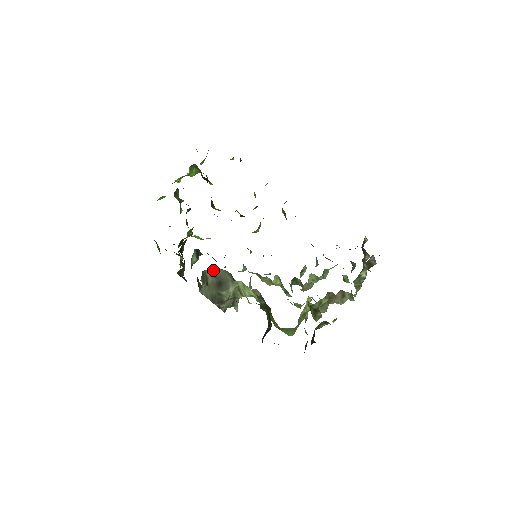
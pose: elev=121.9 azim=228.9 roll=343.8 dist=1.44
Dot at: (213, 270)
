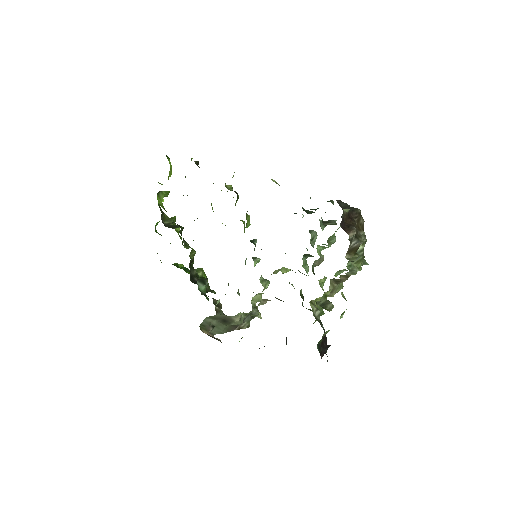
Dot at: (210, 317)
